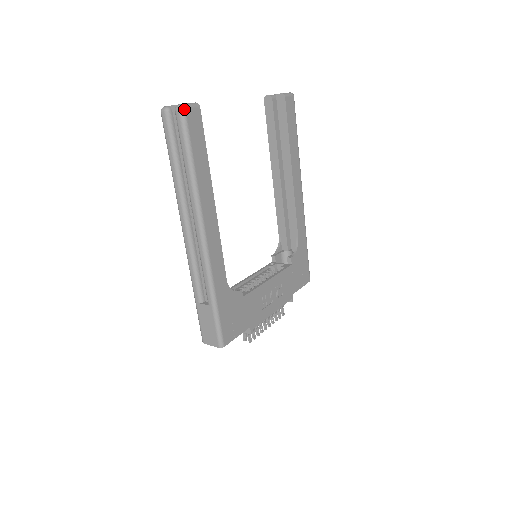
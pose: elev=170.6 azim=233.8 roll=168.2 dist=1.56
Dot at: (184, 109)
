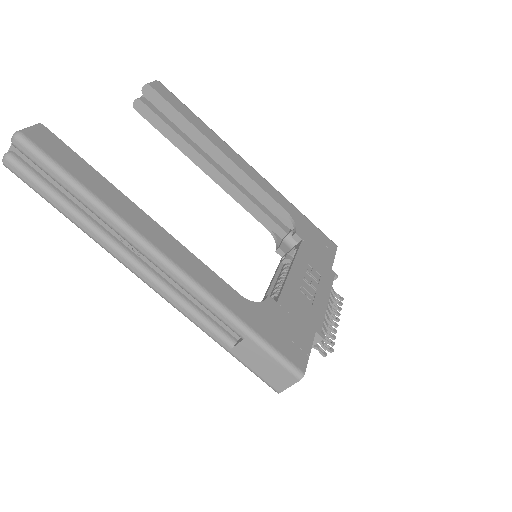
Dot at: (21, 134)
